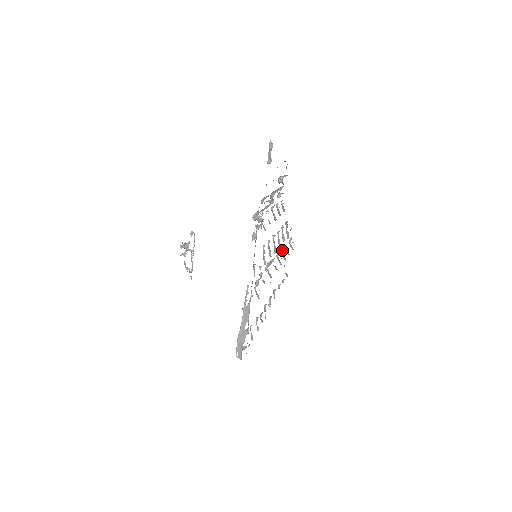
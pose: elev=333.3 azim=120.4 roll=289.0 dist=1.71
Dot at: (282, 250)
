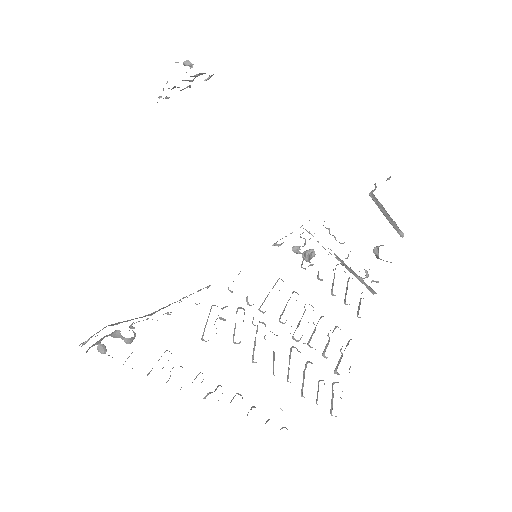
Dot at: (309, 362)
